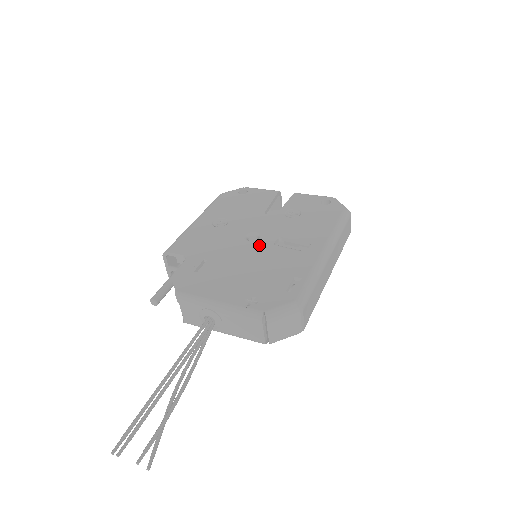
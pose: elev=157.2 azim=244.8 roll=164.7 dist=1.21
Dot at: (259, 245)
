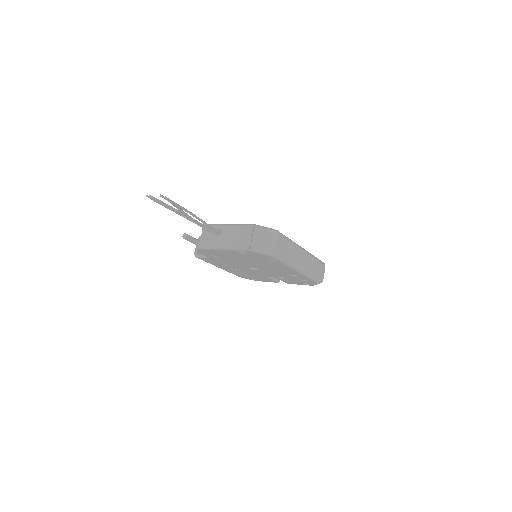
Dot at: occluded
